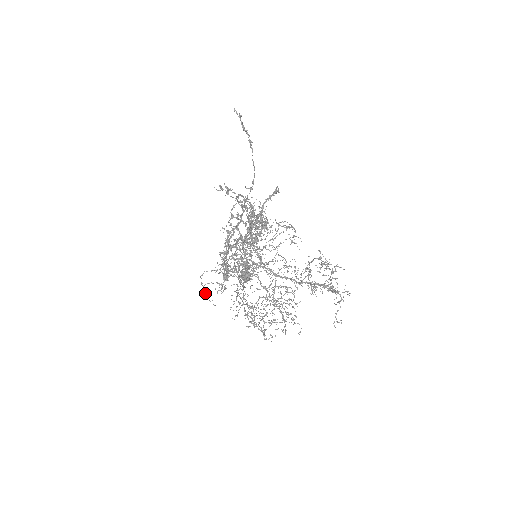
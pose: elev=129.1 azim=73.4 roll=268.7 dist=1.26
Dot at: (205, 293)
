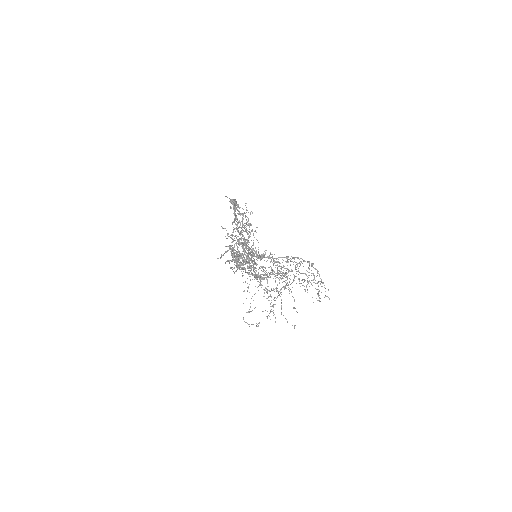
Dot at: occluded
